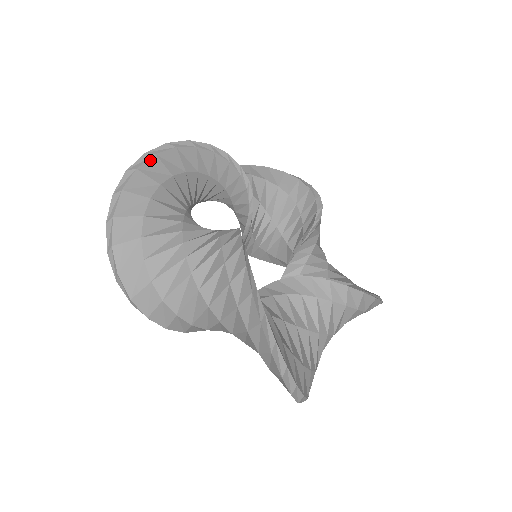
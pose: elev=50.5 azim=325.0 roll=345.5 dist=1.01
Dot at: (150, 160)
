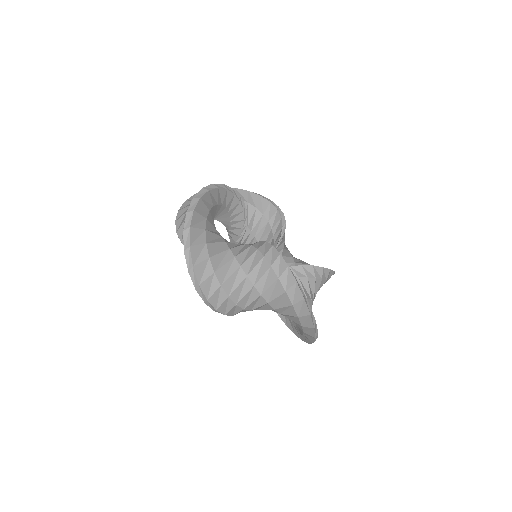
Dot at: (198, 203)
